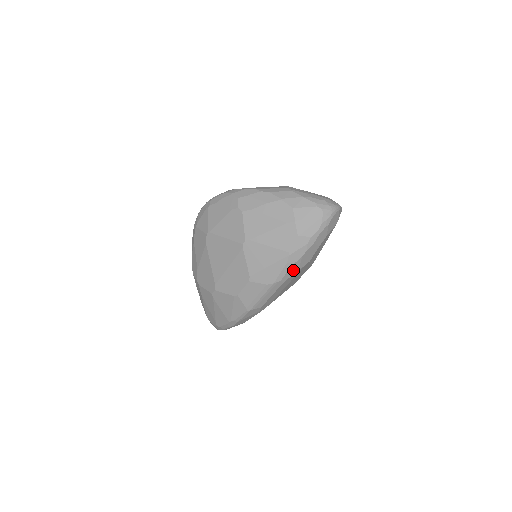
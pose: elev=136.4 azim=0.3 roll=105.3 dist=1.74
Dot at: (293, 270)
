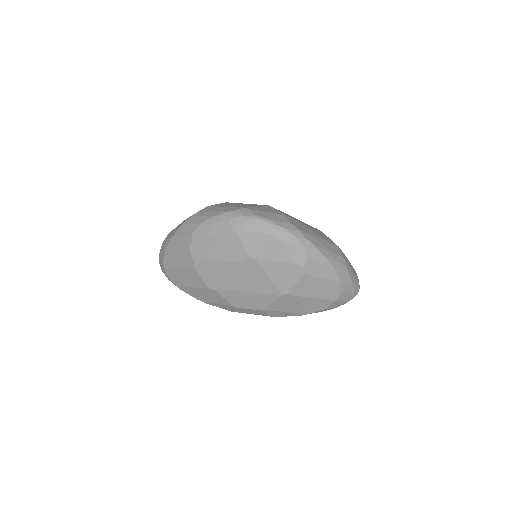
Dot at: occluded
